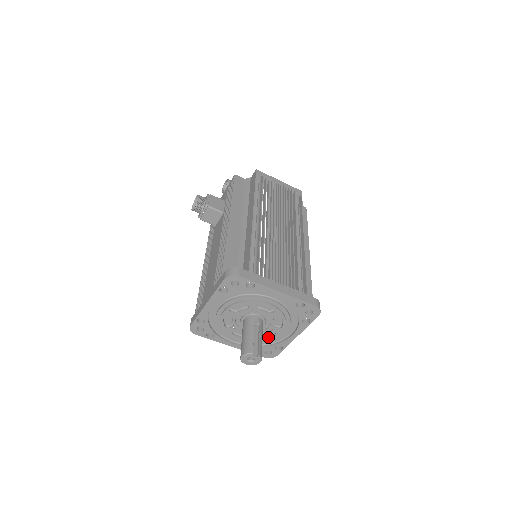
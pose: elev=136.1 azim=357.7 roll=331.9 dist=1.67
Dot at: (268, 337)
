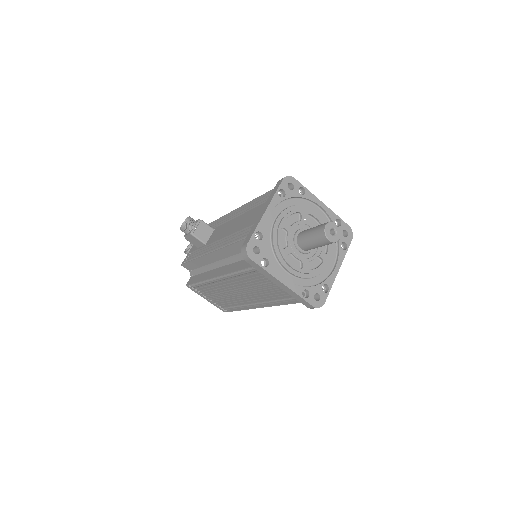
Dot at: (317, 267)
